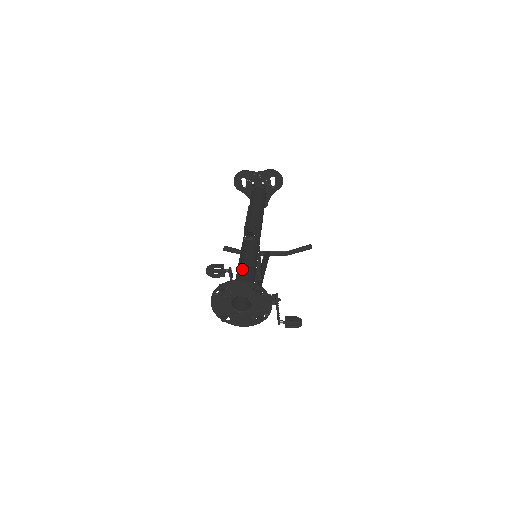
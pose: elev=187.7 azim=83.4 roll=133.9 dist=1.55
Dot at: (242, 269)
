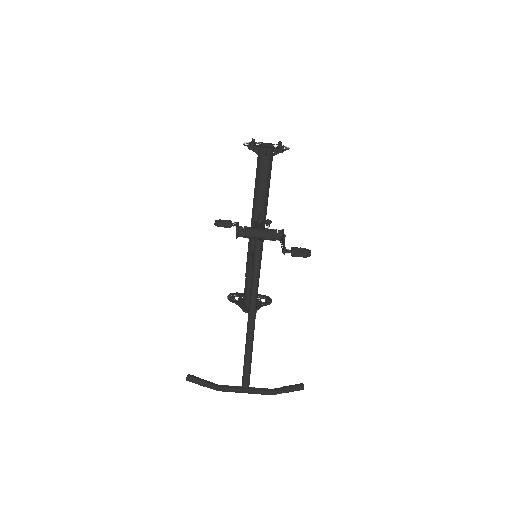
Dot at: occluded
